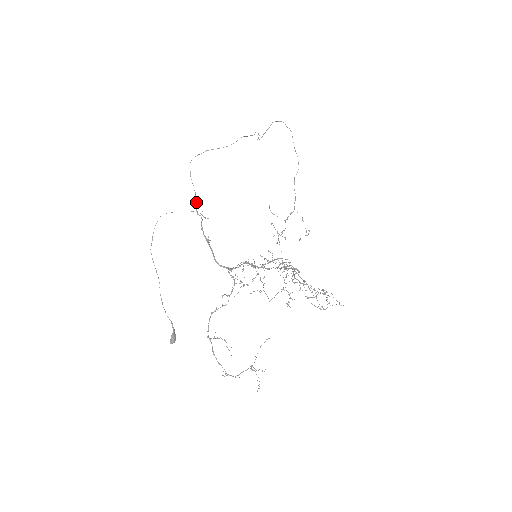
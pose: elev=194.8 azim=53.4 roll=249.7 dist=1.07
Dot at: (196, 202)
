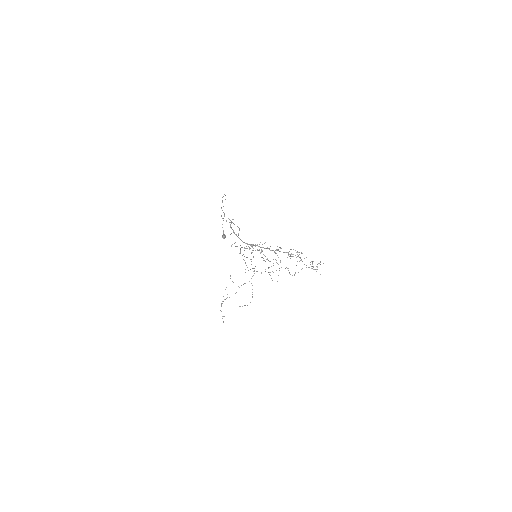
Dot at: (223, 220)
